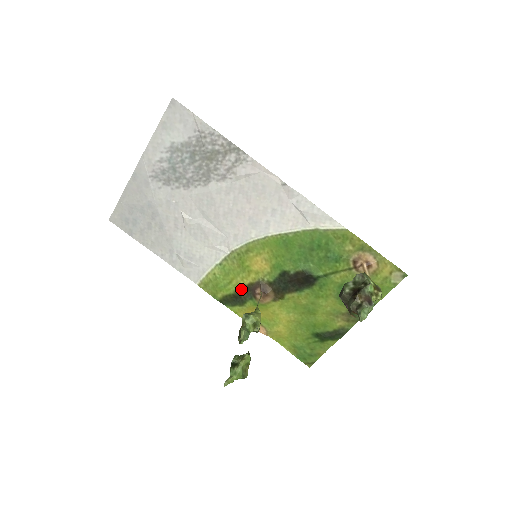
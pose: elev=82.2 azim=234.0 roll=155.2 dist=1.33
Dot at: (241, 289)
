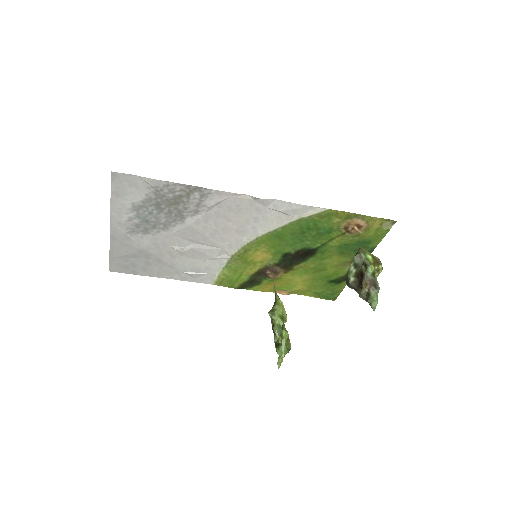
Dot at: (253, 276)
